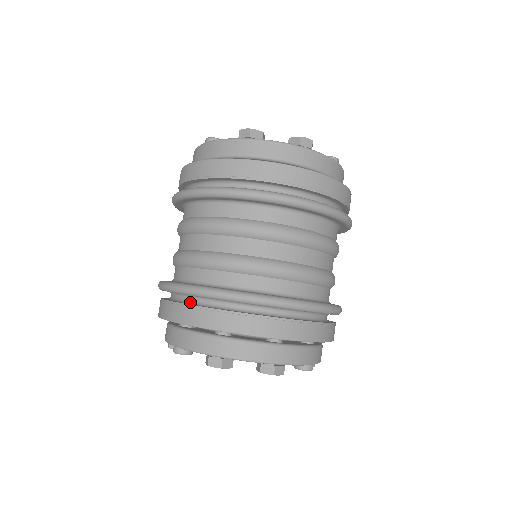
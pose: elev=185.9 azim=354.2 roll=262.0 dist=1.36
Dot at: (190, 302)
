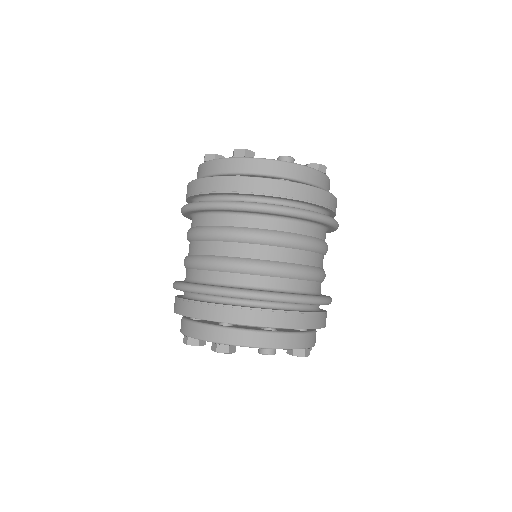
Dot at: occluded
